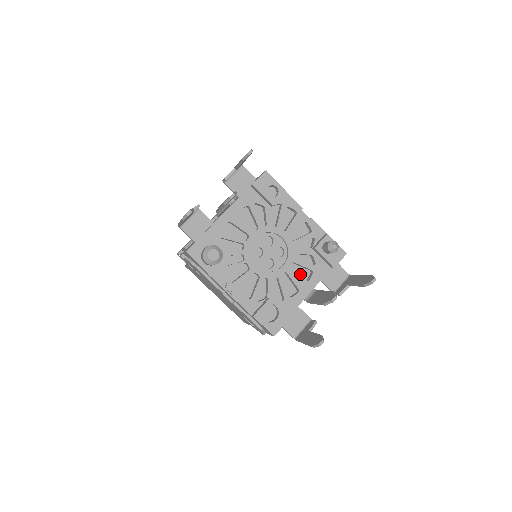
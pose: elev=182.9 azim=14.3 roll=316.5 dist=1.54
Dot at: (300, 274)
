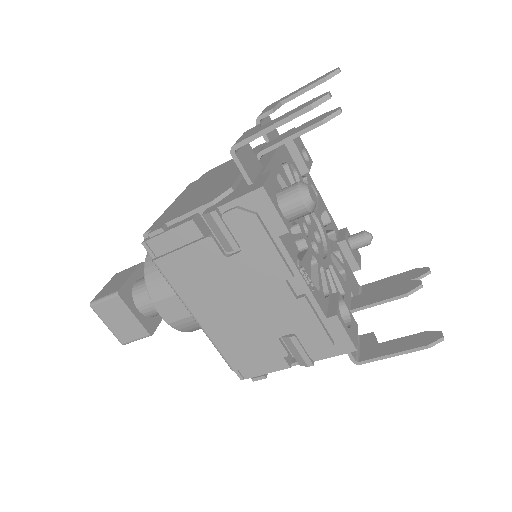
Dot at: occluded
